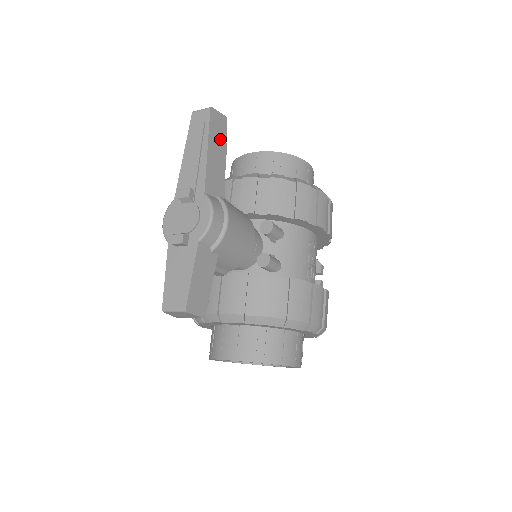
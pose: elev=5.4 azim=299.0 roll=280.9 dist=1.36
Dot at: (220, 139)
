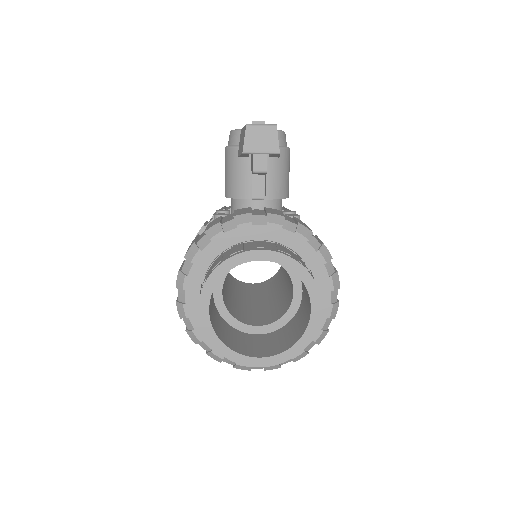
Dot at: occluded
